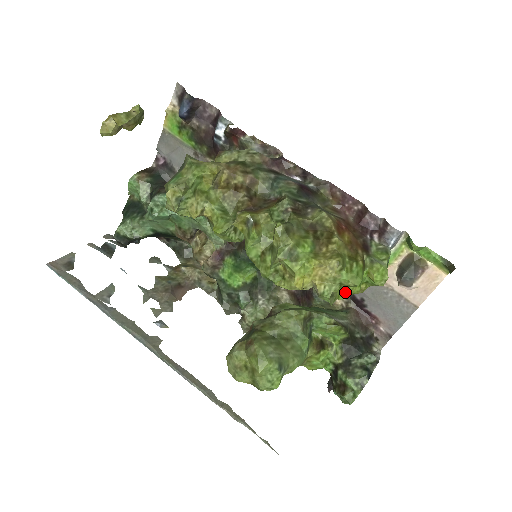
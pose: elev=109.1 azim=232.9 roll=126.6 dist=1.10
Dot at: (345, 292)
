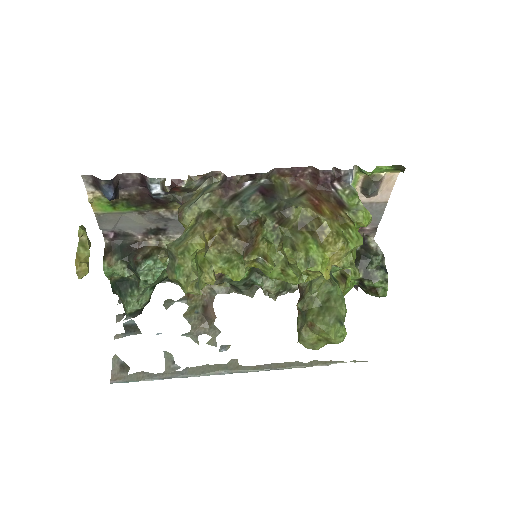
Dot at: (355, 252)
